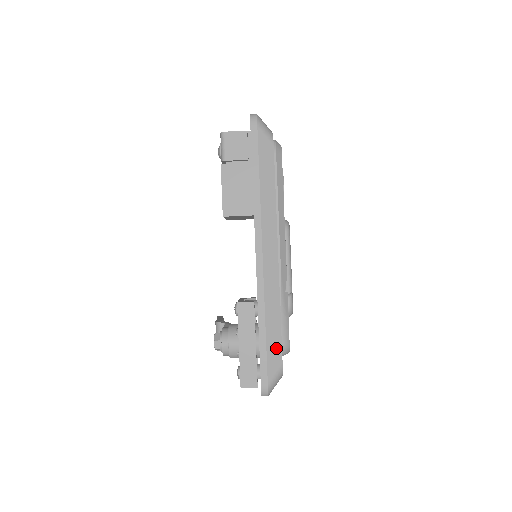
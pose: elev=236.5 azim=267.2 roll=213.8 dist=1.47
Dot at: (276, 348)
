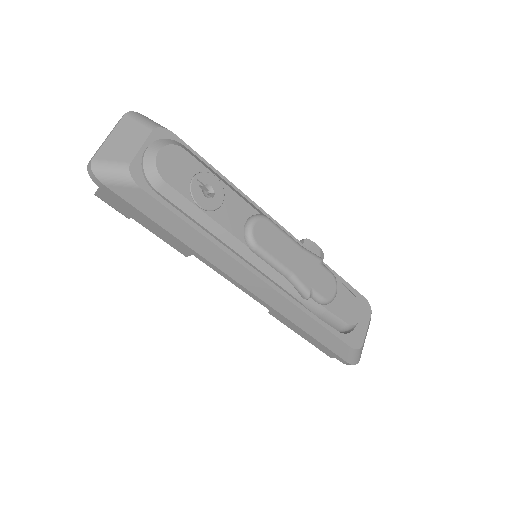
Dot at: (333, 341)
